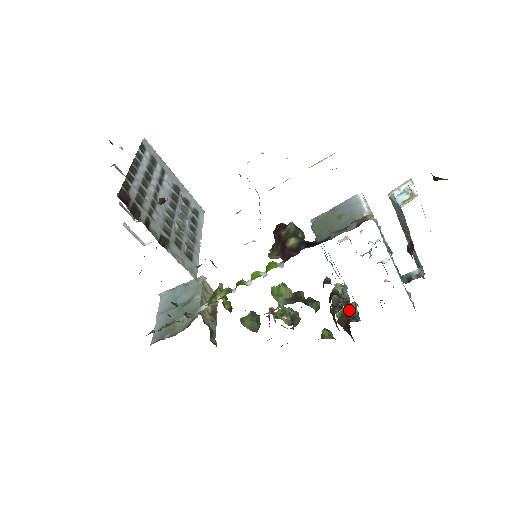
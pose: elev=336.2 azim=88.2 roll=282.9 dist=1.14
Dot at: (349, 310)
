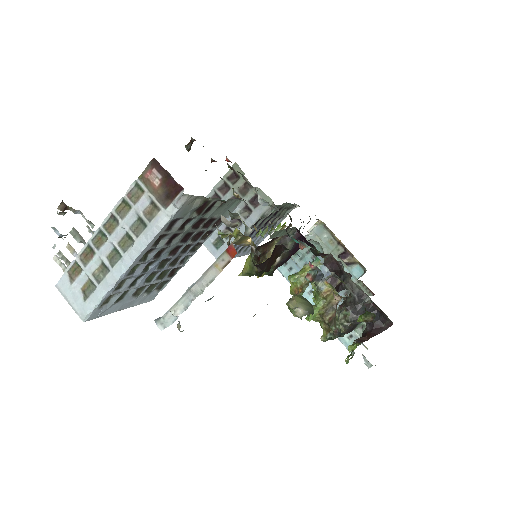
Dot at: (353, 350)
